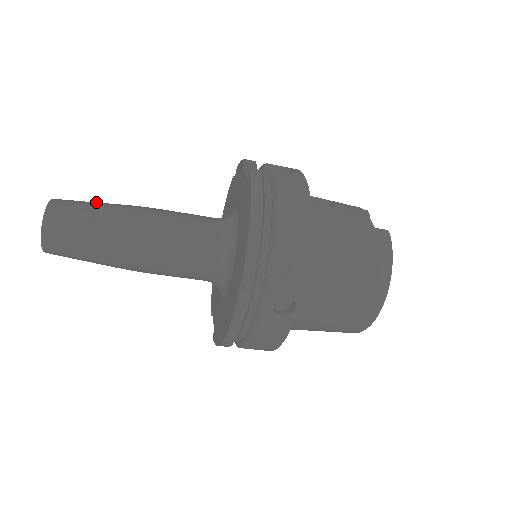
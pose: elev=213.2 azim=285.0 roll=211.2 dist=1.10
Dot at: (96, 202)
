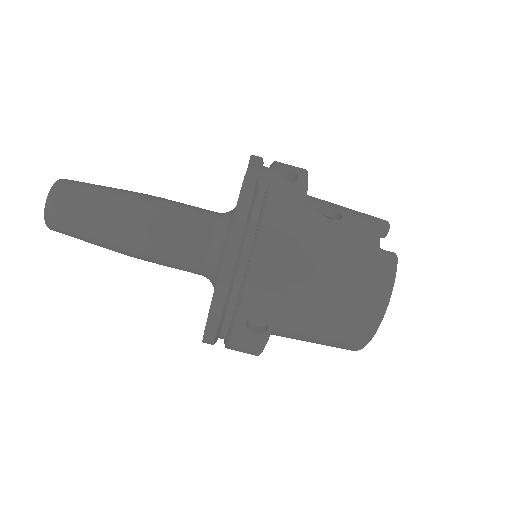
Dot at: (100, 186)
